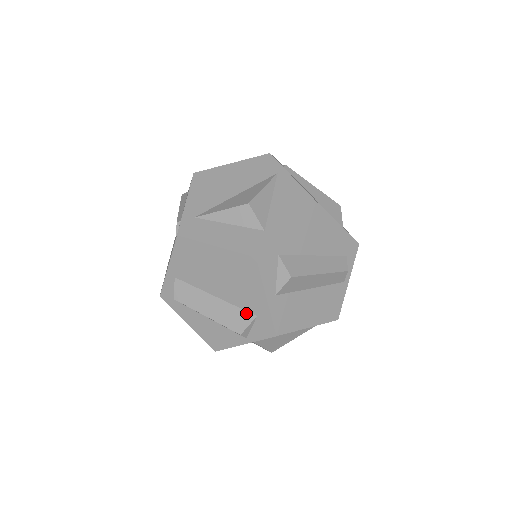
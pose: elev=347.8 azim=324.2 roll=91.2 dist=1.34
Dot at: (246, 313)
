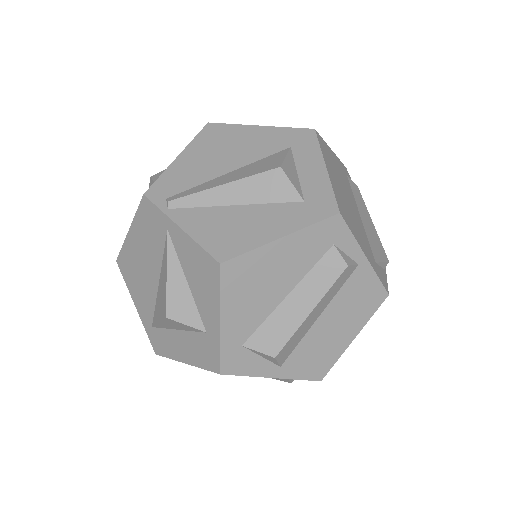
Dot at: occluded
